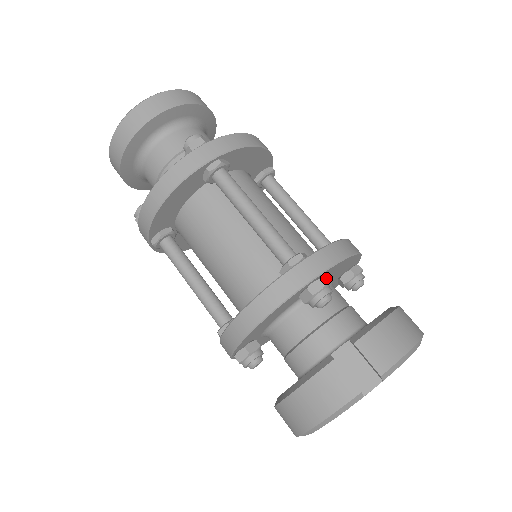
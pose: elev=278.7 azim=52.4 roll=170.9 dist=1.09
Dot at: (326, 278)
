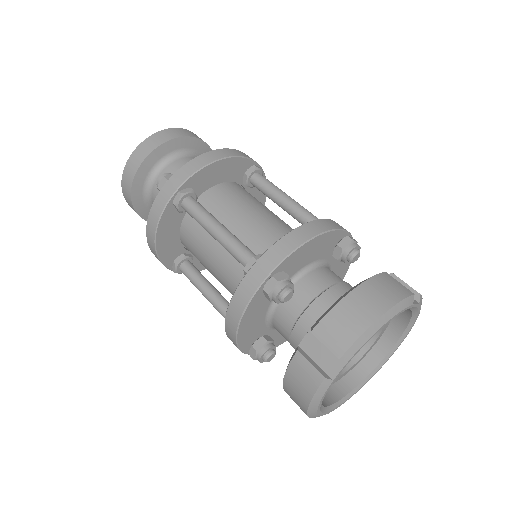
Dot at: (284, 272)
